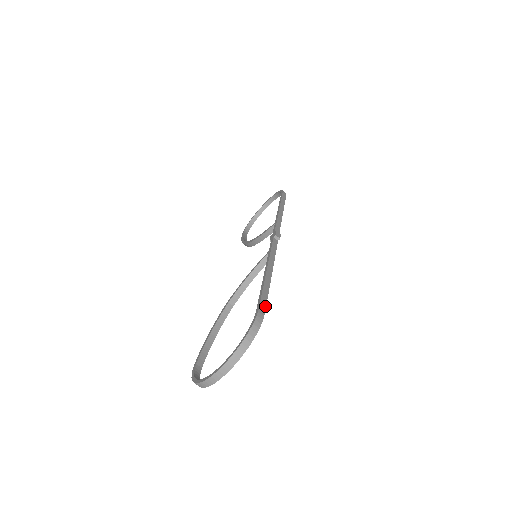
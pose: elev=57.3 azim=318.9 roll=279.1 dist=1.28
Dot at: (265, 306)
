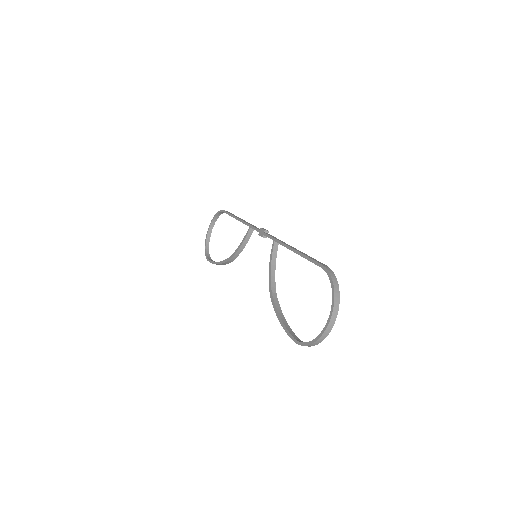
Dot at: (321, 263)
